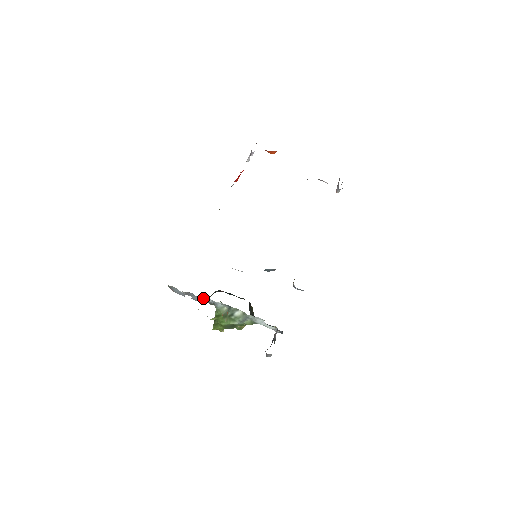
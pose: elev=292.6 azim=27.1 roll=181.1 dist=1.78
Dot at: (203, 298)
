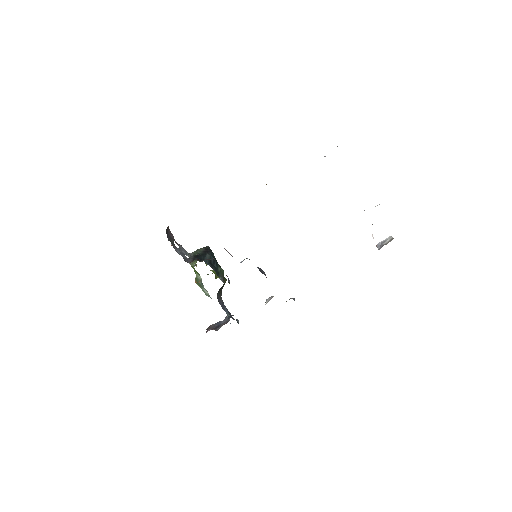
Dot at: (186, 260)
